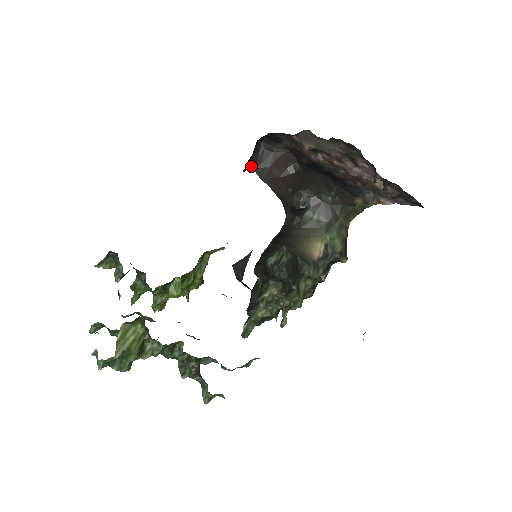
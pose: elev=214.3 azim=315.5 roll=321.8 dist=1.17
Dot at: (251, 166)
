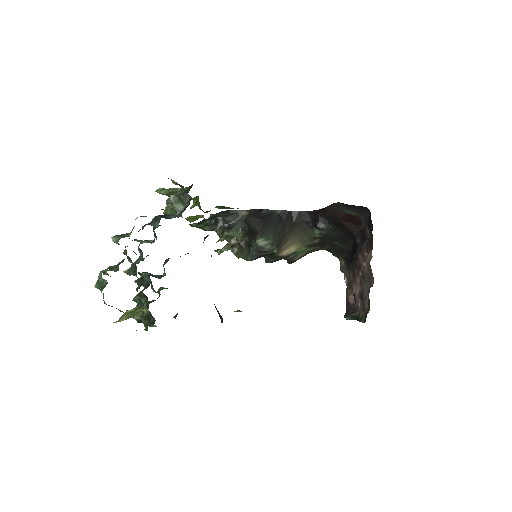
Dot at: occluded
